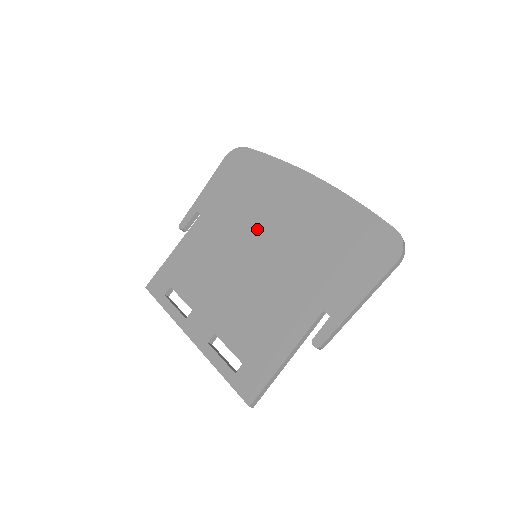
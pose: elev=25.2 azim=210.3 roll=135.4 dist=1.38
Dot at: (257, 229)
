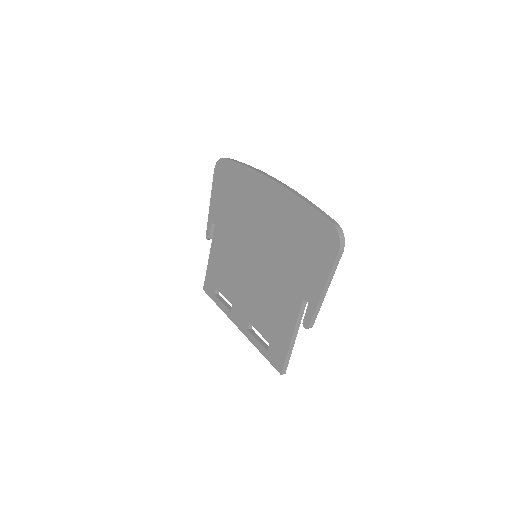
Dot at: (250, 234)
